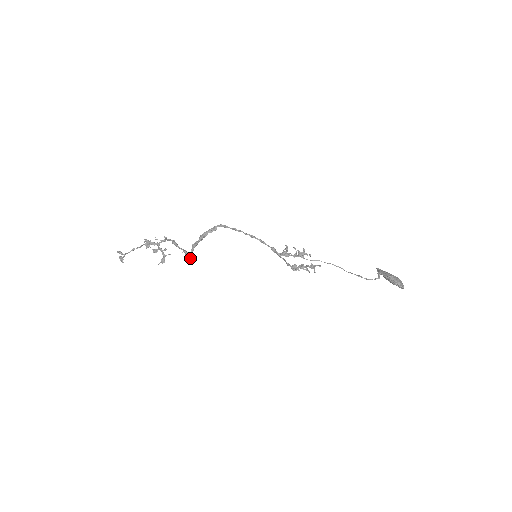
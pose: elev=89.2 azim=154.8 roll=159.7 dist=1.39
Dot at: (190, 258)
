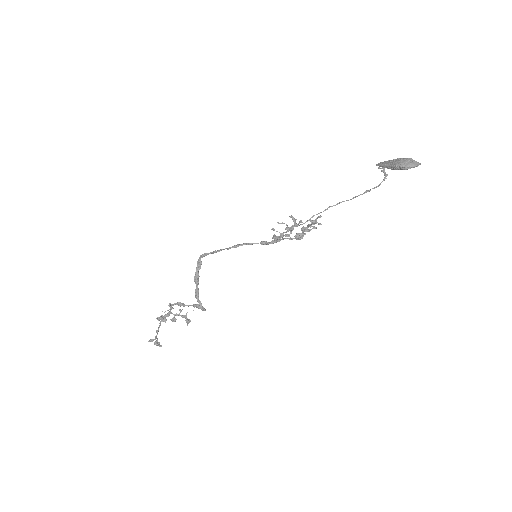
Dot at: (204, 310)
